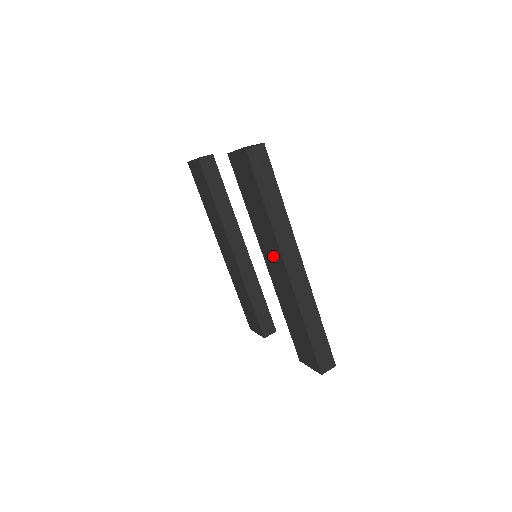
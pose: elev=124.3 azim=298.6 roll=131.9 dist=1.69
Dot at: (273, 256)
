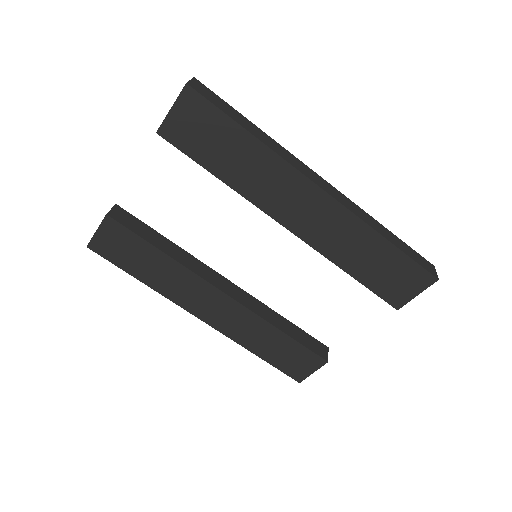
Dot at: (292, 196)
